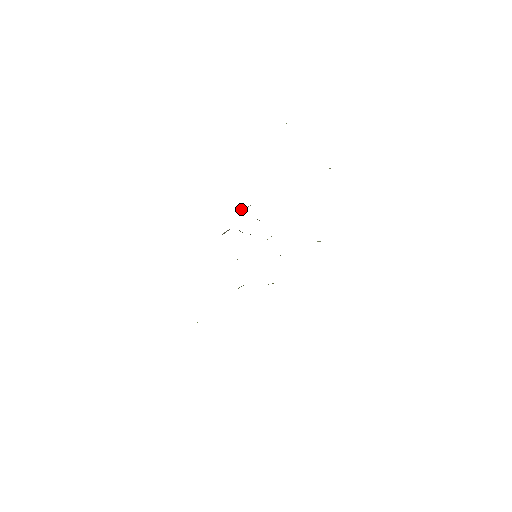
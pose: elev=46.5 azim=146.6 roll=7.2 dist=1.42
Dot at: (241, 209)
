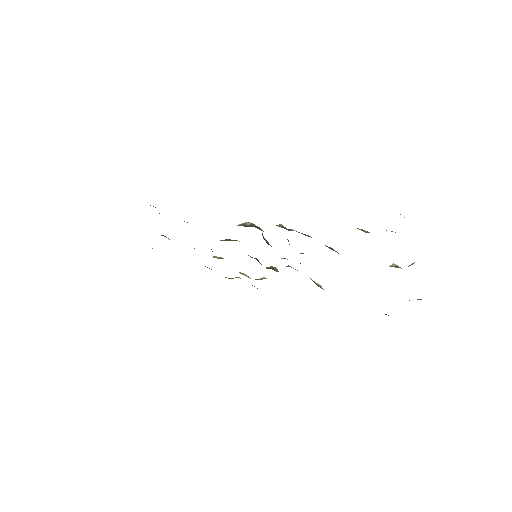
Dot at: (283, 226)
